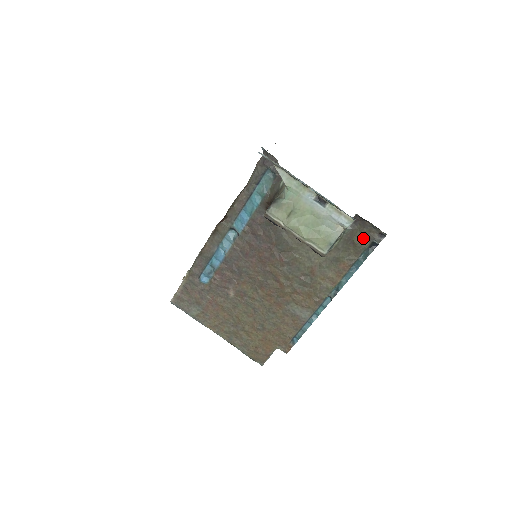
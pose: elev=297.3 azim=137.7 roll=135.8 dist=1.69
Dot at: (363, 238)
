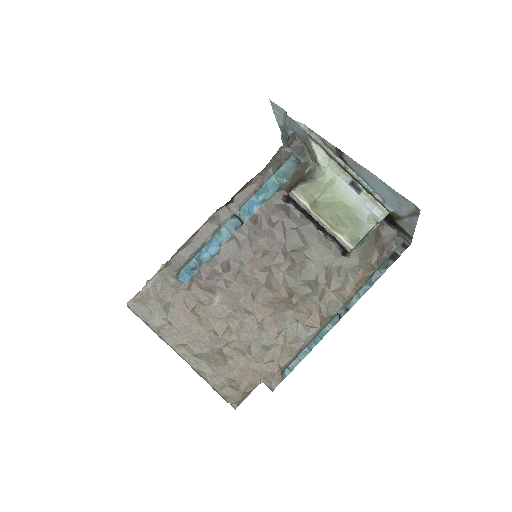
Dot at: (385, 246)
